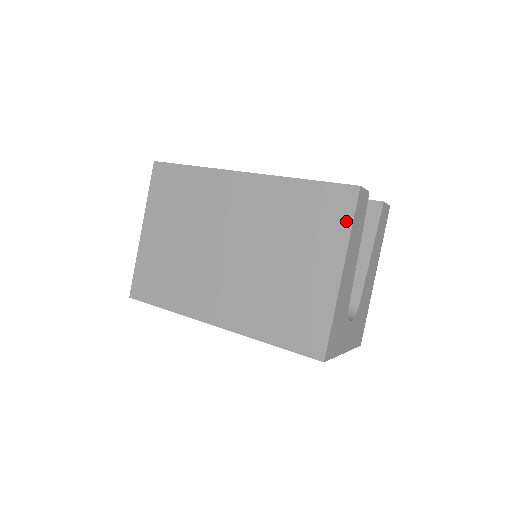
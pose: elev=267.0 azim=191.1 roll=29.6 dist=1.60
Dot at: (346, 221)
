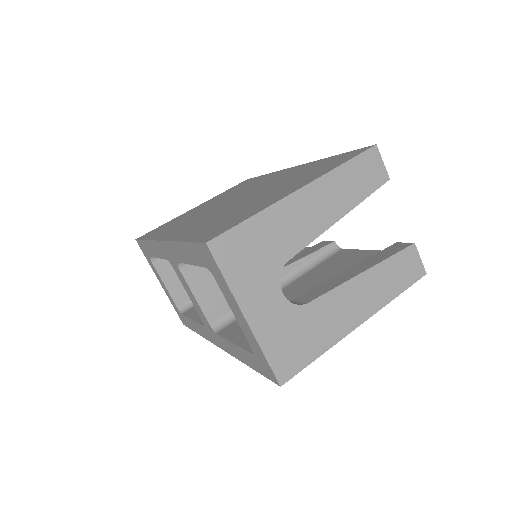
Dot at: (341, 162)
